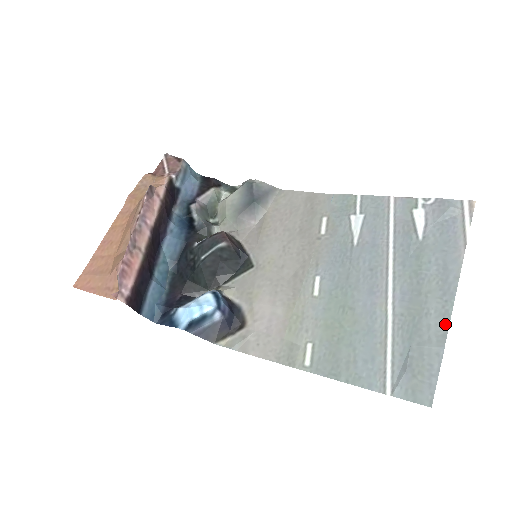
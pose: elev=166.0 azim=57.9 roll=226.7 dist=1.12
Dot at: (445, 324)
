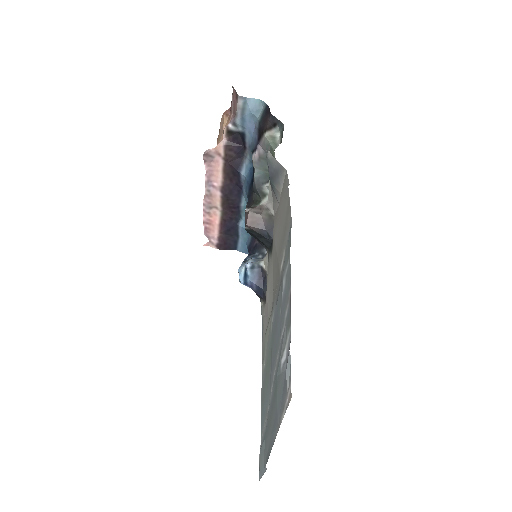
Dot at: (267, 458)
